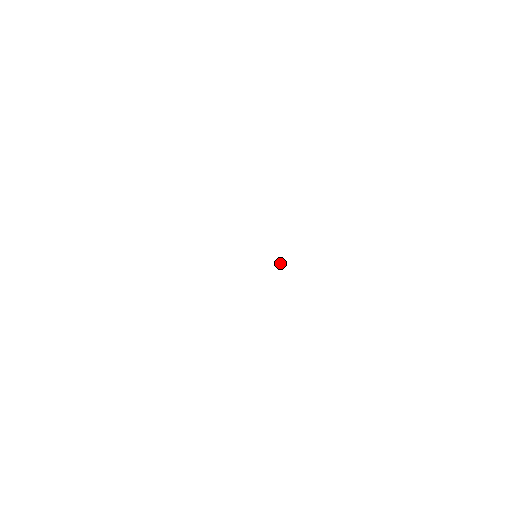
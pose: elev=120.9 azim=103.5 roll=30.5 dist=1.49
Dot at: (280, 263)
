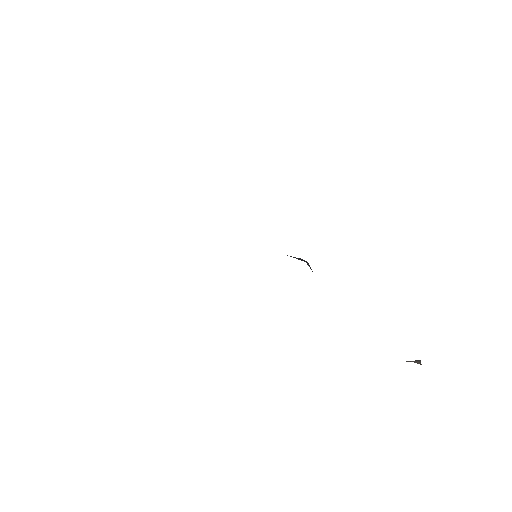
Dot at: occluded
